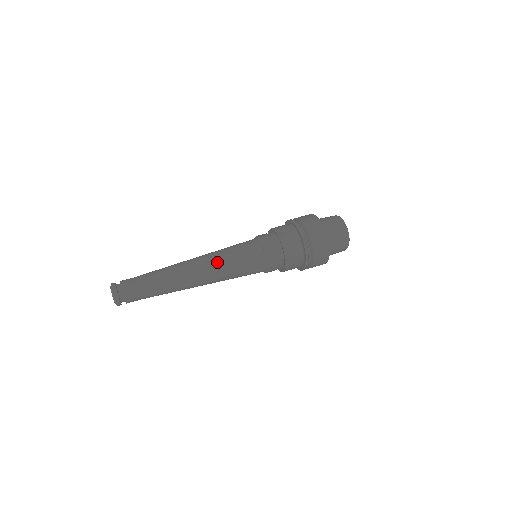
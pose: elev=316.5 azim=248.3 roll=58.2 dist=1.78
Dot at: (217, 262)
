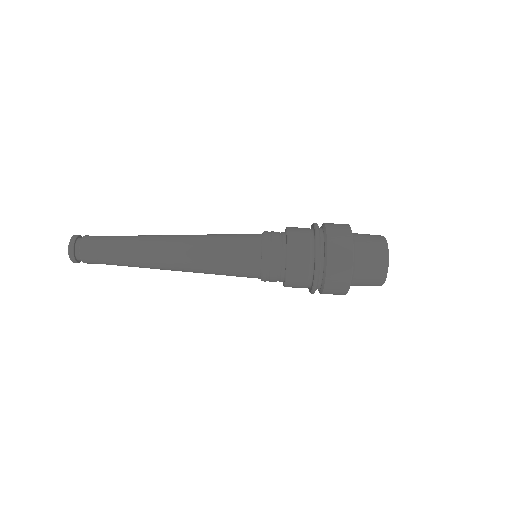
Dot at: (199, 244)
